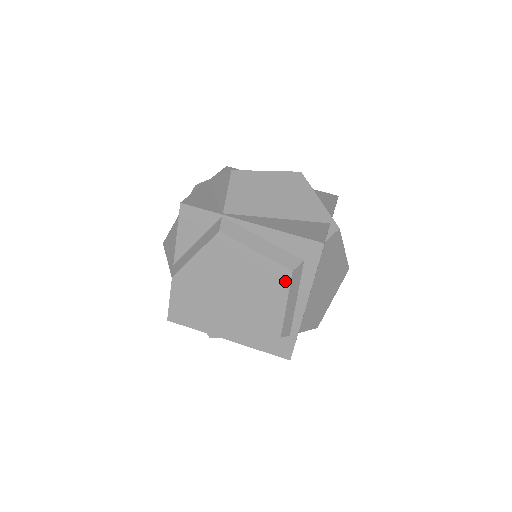
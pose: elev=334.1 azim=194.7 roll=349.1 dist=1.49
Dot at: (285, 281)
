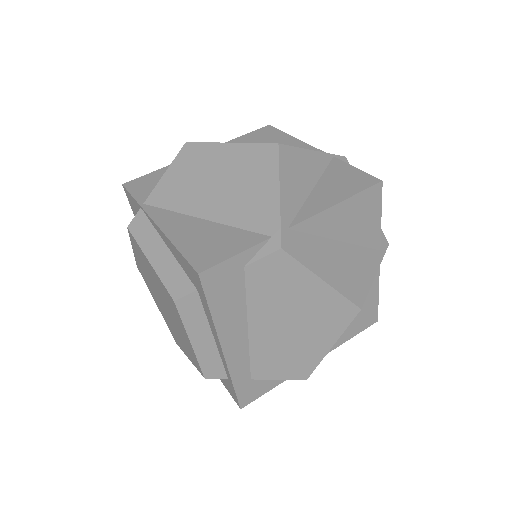
Dot at: (176, 311)
